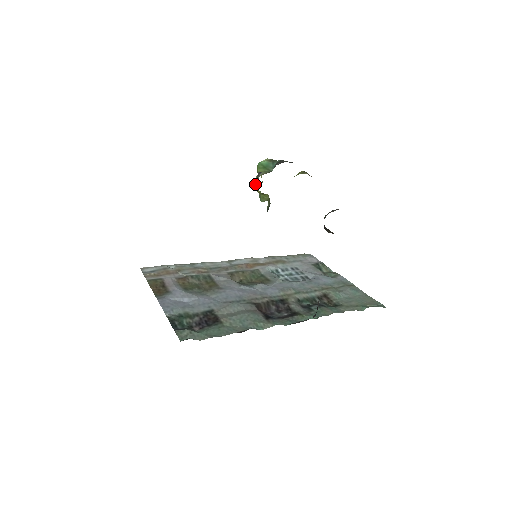
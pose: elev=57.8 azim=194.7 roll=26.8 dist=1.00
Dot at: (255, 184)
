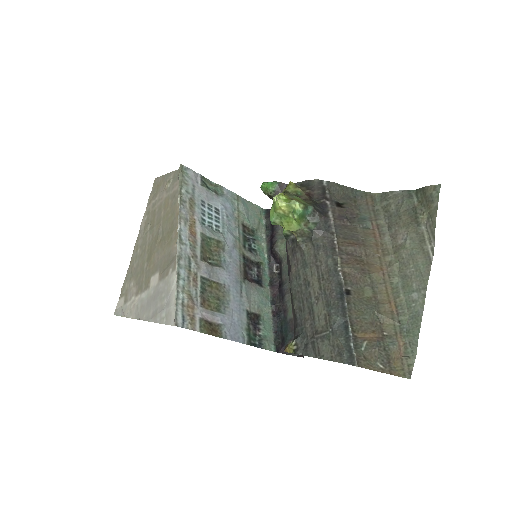
Dot at: (296, 232)
